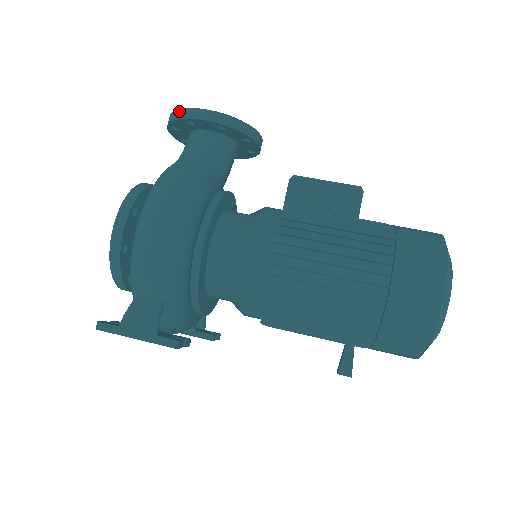
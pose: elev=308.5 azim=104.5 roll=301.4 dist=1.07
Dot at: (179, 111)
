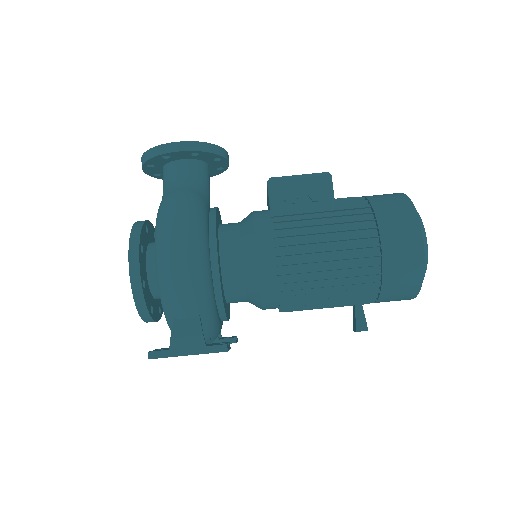
Dot at: (153, 149)
